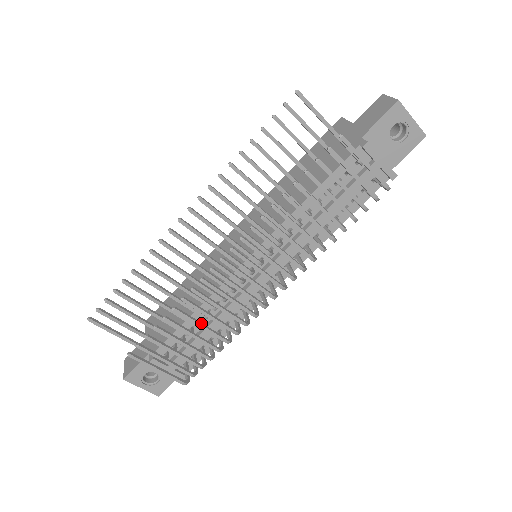
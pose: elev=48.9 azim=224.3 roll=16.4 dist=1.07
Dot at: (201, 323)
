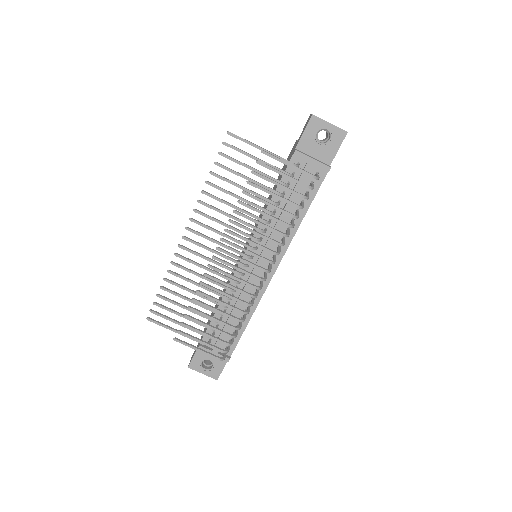
Dot at: (216, 308)
